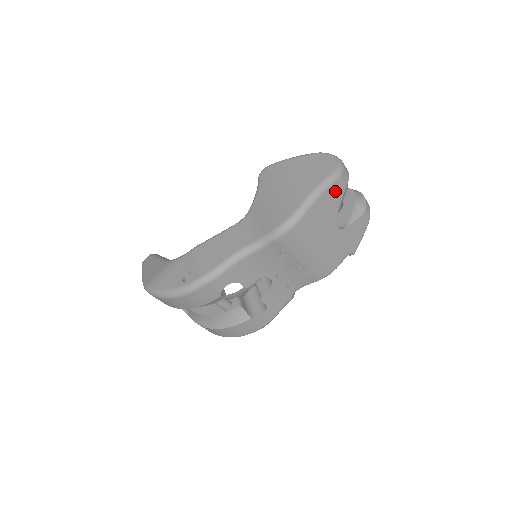
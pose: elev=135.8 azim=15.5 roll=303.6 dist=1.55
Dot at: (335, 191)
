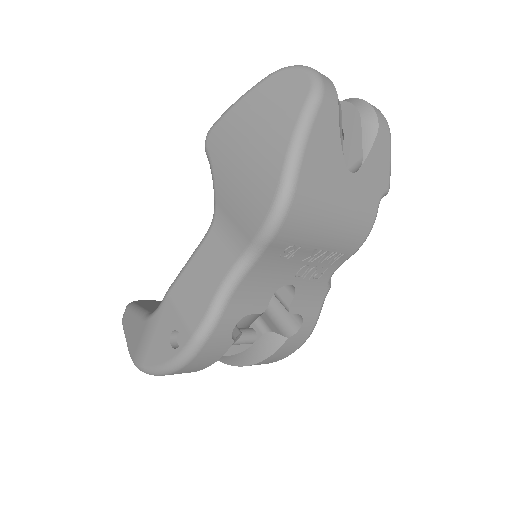
Dot at: (325, 123)
